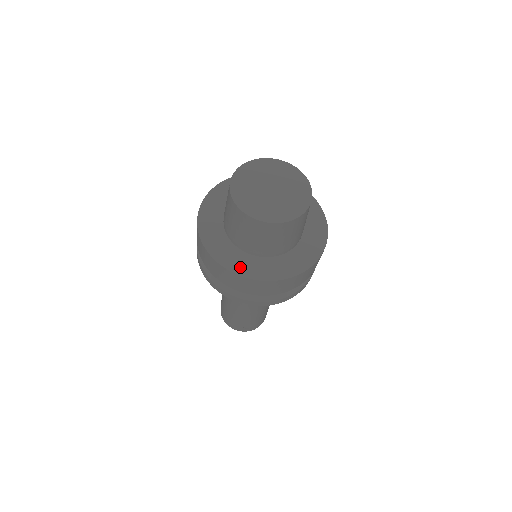
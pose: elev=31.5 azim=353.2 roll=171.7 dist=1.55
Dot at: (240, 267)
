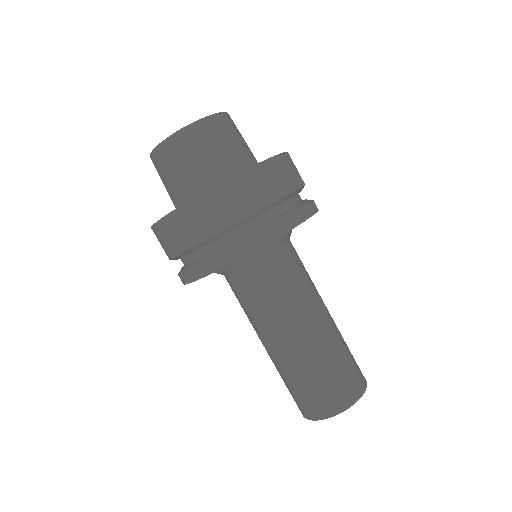
Dot at: occluded
